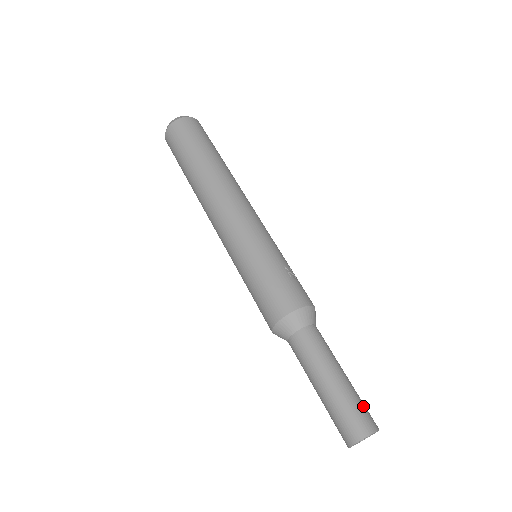
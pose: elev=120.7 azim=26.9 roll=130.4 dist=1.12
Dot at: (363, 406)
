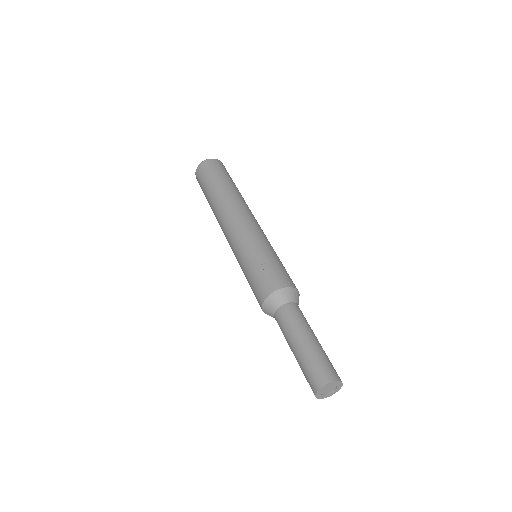
Dot at: (318, 365)
